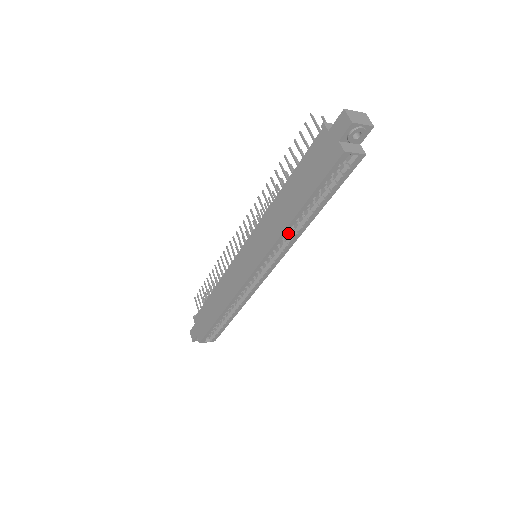
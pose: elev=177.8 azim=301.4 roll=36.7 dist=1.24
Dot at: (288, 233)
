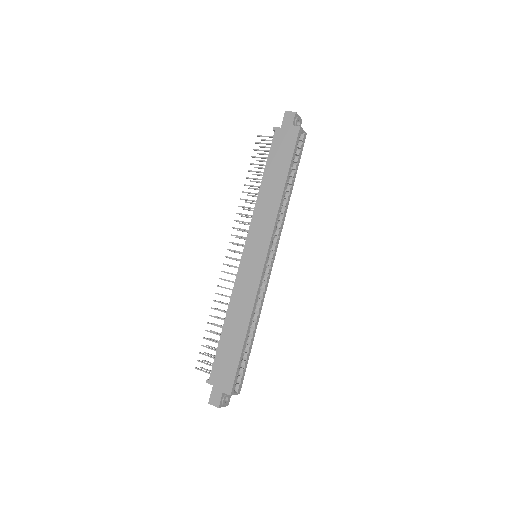
Dot at: occluded
